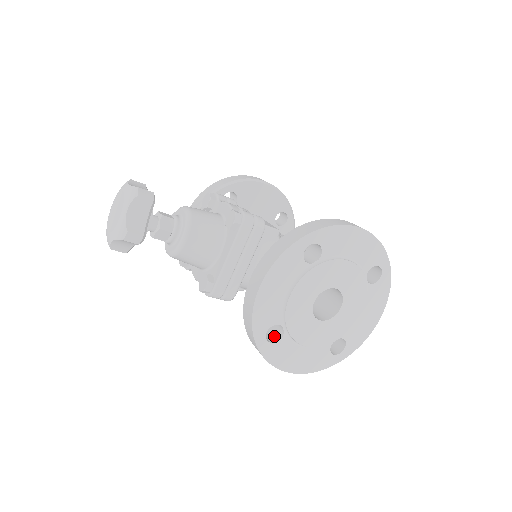
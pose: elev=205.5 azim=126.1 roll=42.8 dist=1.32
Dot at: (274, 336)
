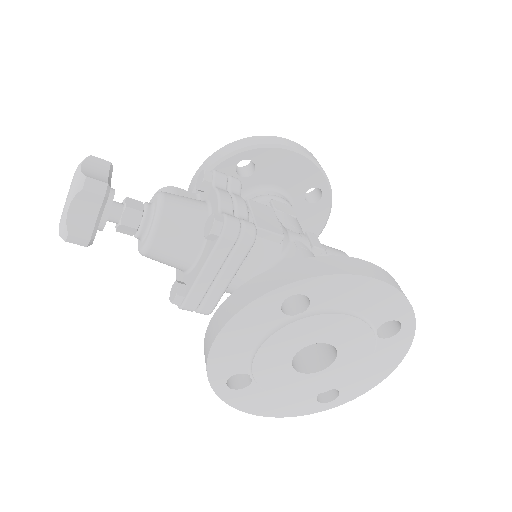
Dot at: (242, 379)
